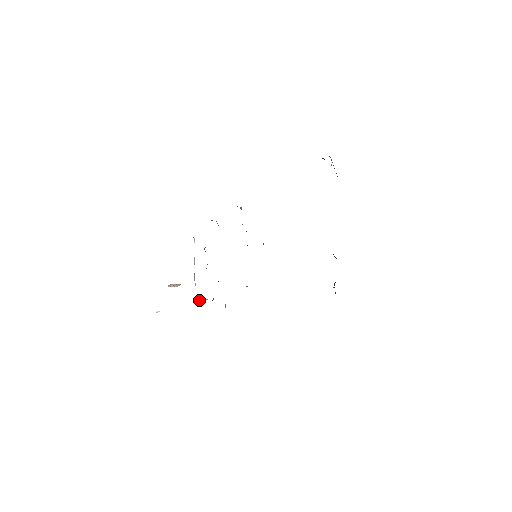
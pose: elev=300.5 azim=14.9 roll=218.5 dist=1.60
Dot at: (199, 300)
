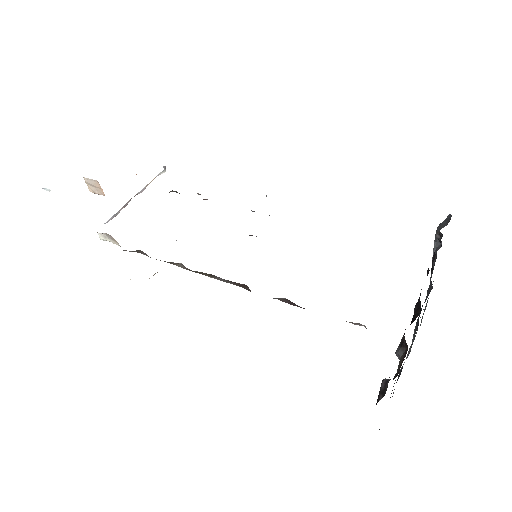
Dot at: (105, 235)
